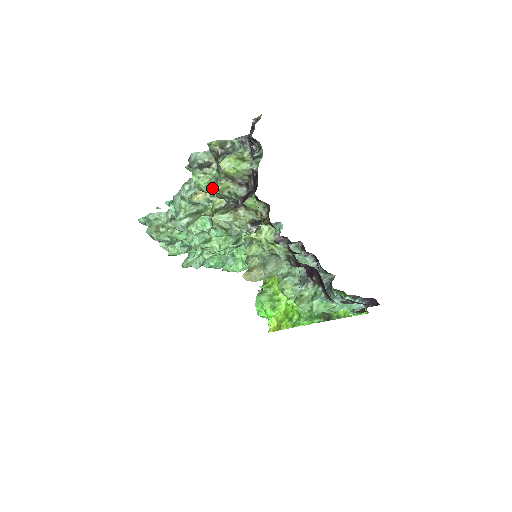
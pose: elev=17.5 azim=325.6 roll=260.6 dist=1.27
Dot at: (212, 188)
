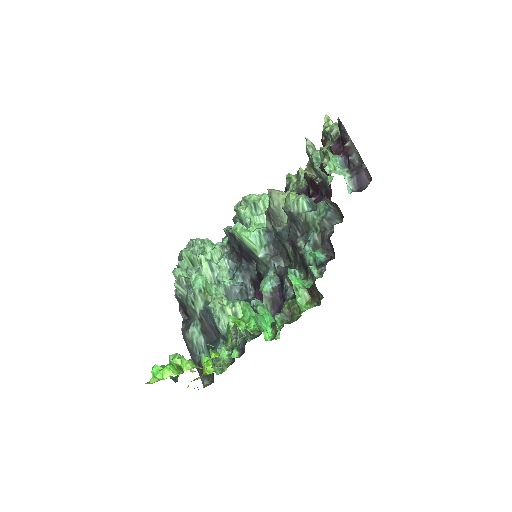
Dot at: (300, 168)
